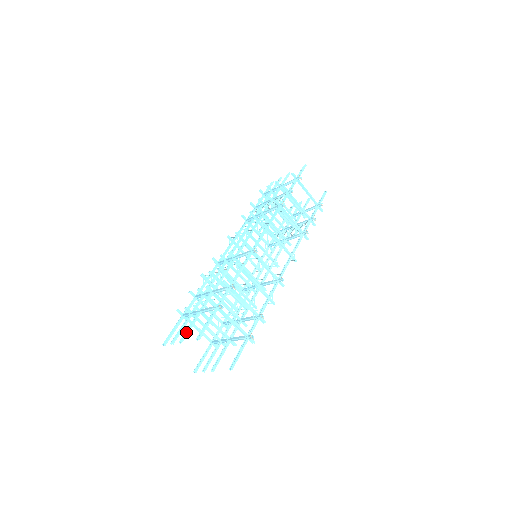
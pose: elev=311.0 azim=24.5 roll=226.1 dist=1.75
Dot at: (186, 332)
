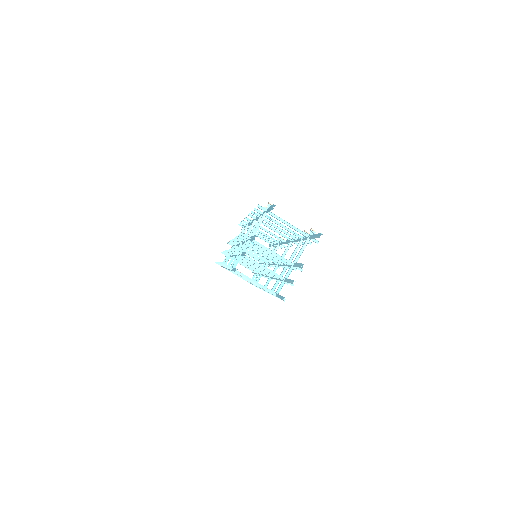
Dot at: (253, 236)
